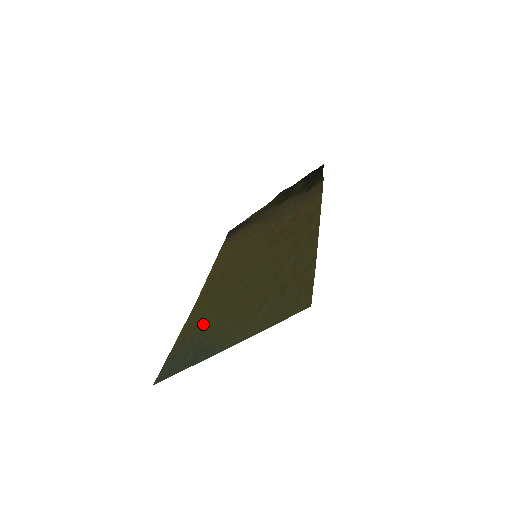
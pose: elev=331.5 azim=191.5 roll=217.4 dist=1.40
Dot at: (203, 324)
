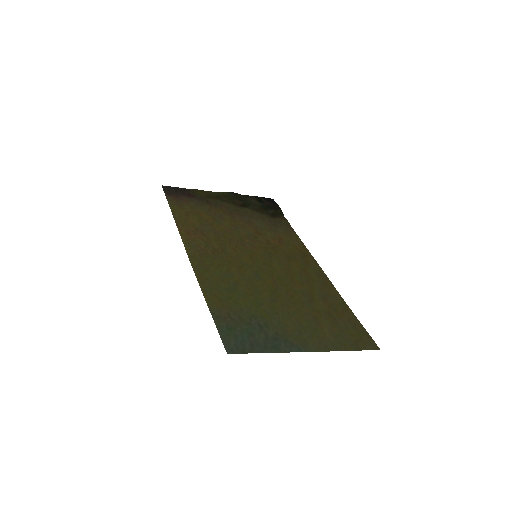
Dot at: (242, 304)
